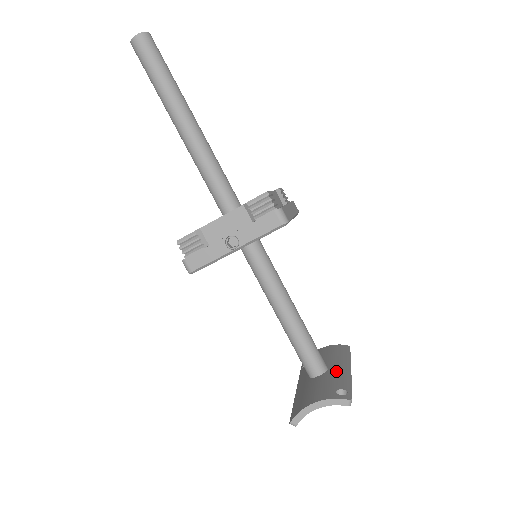
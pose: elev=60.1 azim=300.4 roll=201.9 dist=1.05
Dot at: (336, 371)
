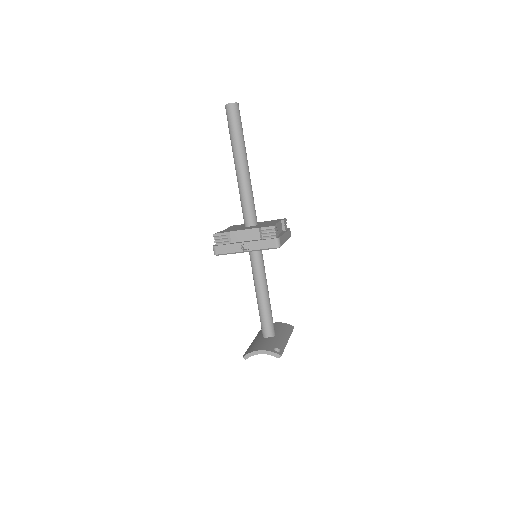
Dot at: (279, 338)
